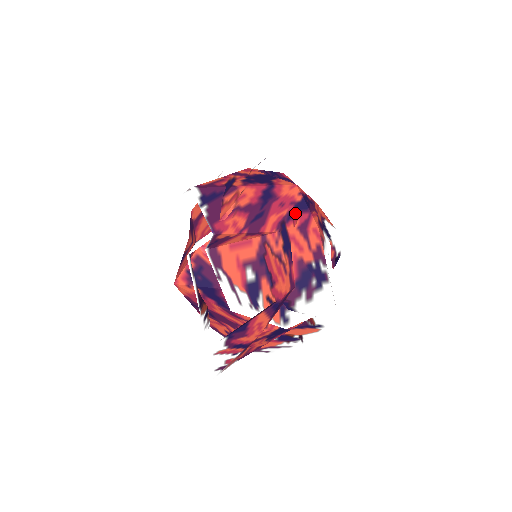
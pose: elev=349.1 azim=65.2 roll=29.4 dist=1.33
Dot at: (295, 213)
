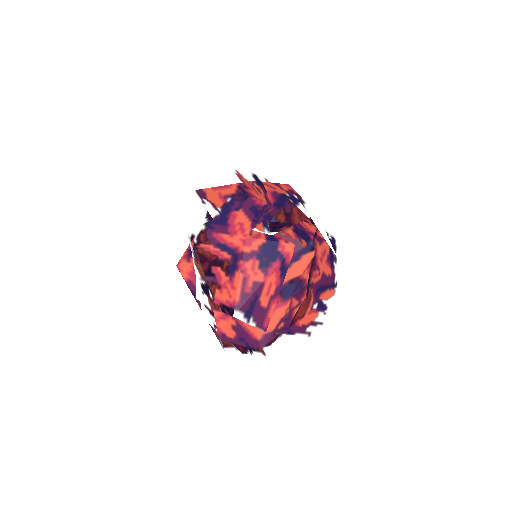
Dot at: (267, 178)
